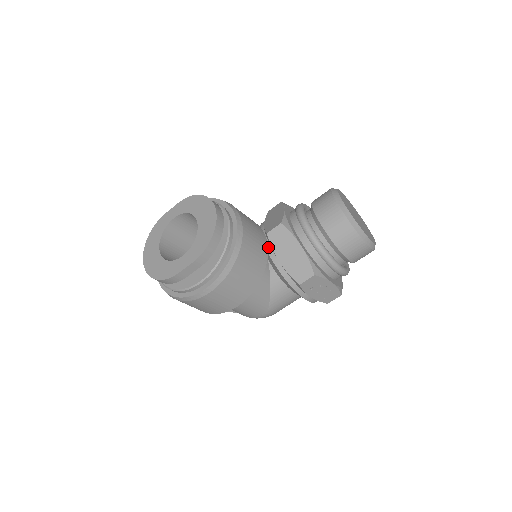
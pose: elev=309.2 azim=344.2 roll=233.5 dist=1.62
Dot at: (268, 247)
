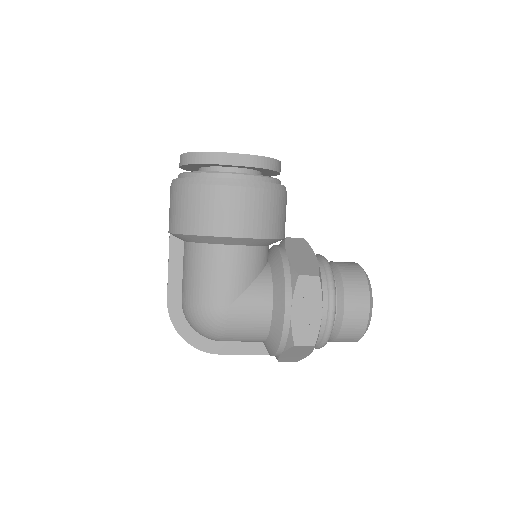
Dot at: (280, 246)
